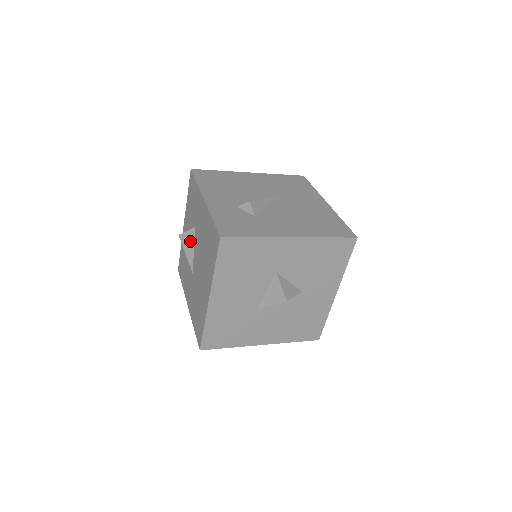
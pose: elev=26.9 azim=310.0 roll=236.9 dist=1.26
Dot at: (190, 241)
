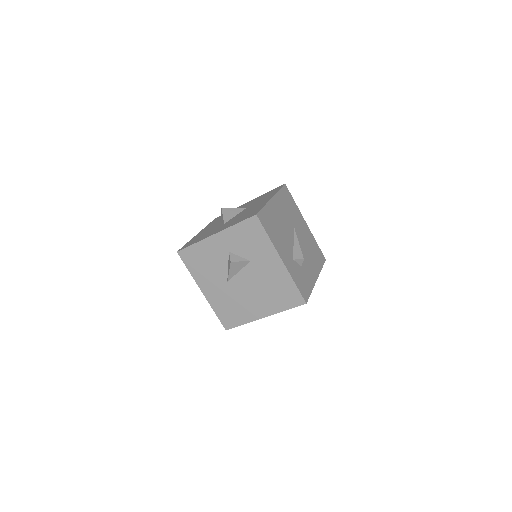
Dot at: (239, 267)
